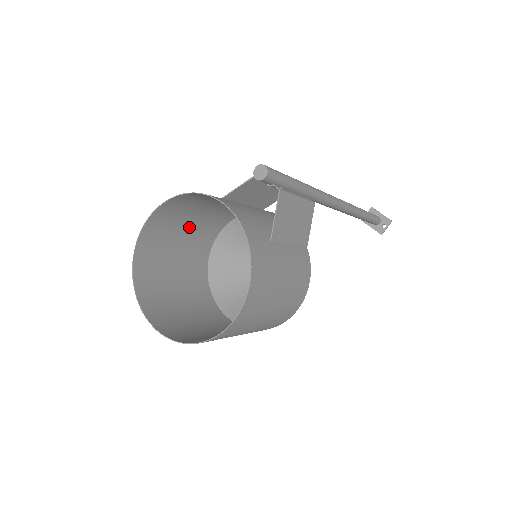
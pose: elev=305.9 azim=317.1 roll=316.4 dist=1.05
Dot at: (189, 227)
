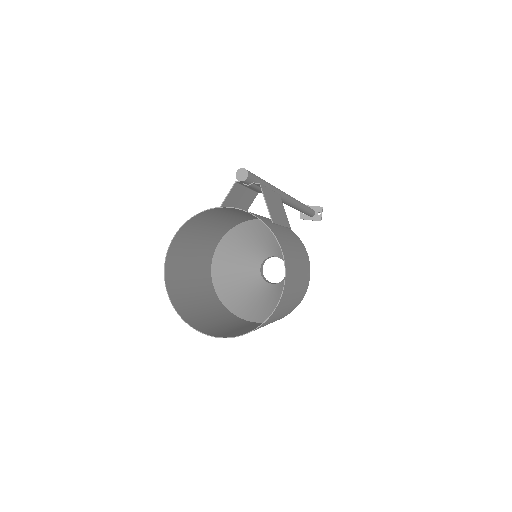
Dot at: (192, 259)
